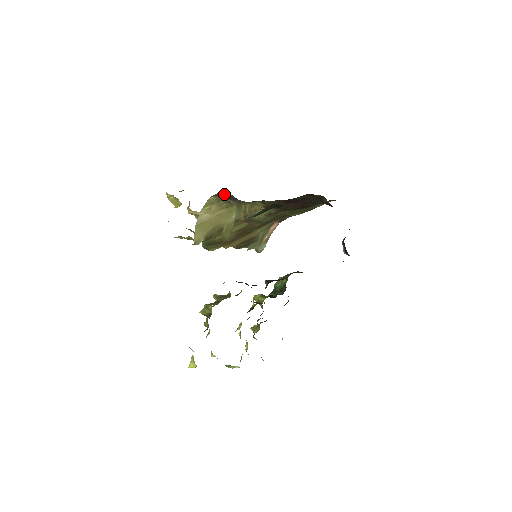
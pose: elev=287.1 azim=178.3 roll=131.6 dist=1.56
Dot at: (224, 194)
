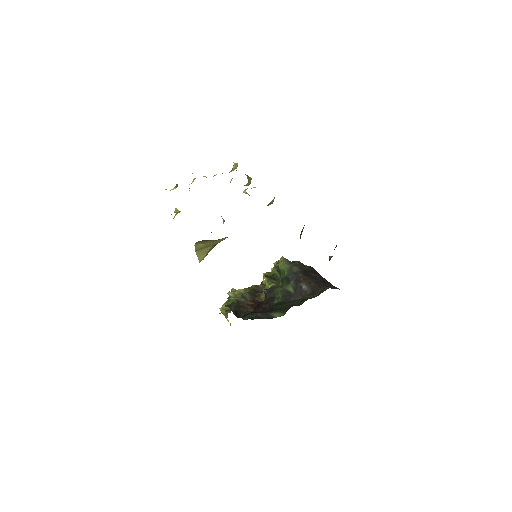
Dot at: occluded
